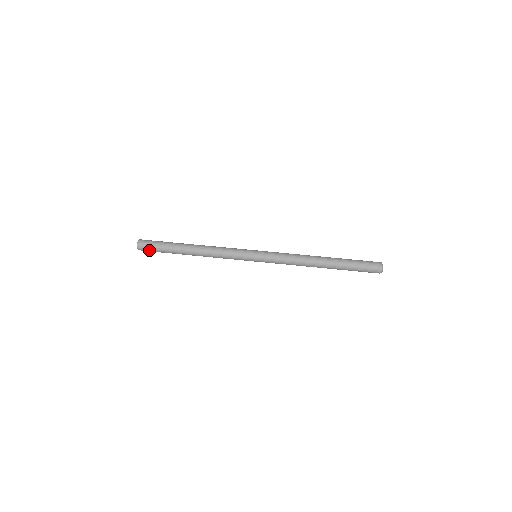
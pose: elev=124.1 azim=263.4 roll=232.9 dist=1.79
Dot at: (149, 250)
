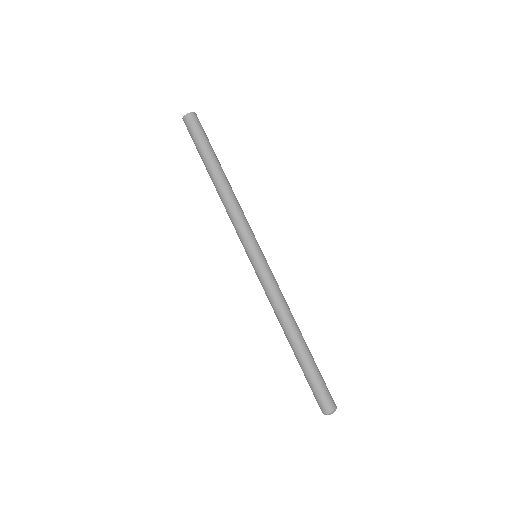
Dot at: (190, 133)
